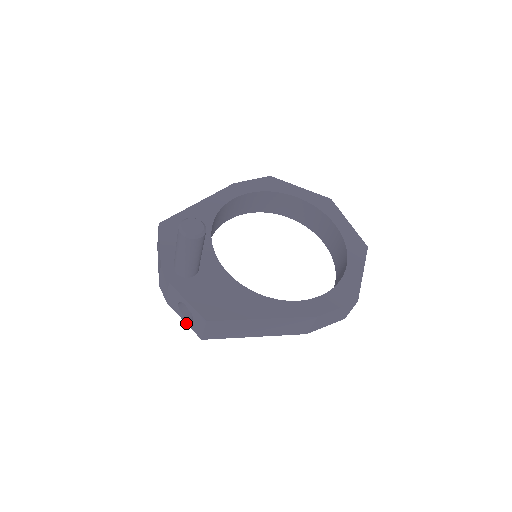
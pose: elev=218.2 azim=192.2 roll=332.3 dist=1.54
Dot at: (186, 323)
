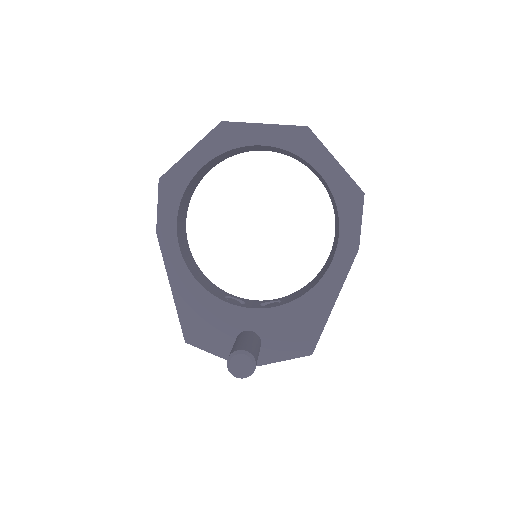
Dot at: occluded
